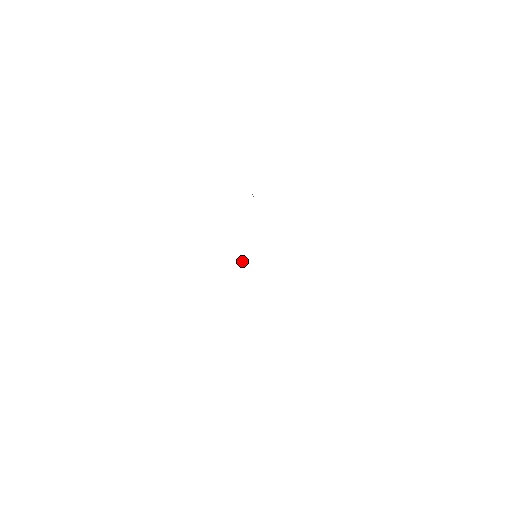
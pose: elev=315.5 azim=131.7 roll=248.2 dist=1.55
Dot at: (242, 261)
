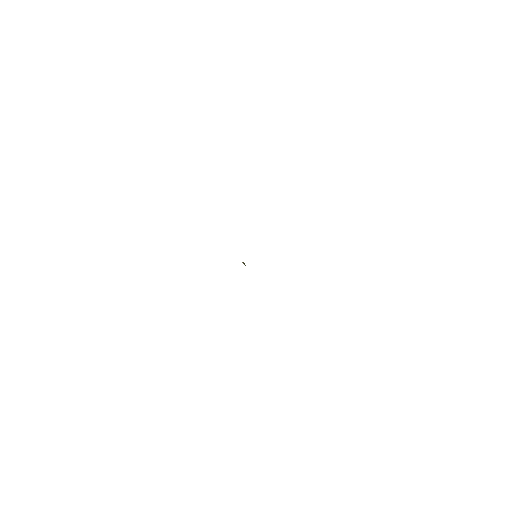
Dot at: (243, 262)
